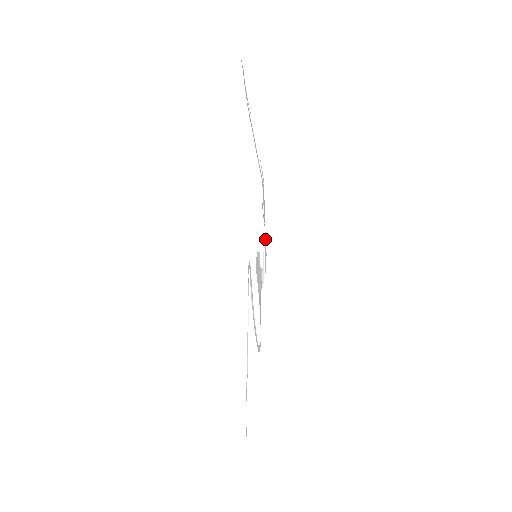
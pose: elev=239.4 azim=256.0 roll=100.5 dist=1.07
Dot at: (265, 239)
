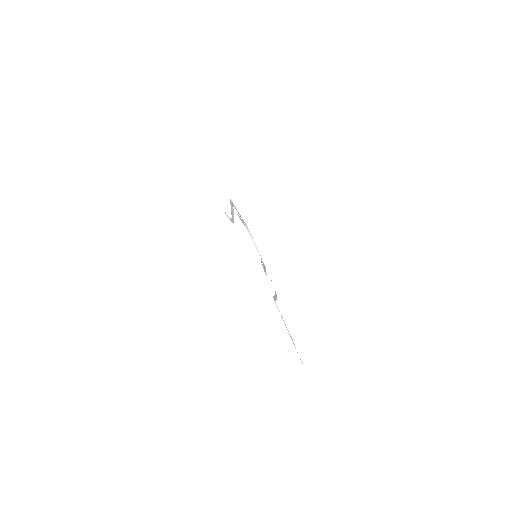
Dot at: (243, 221)
